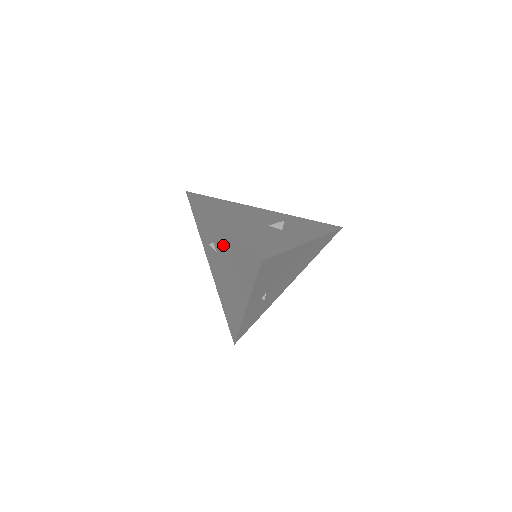
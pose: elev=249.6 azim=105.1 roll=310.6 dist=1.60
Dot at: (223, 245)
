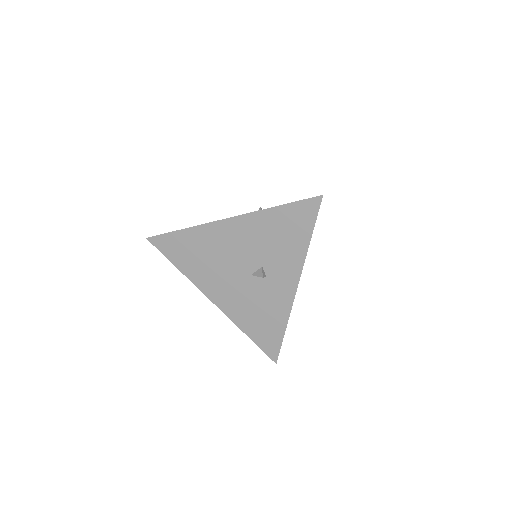
Dot at: occluded
